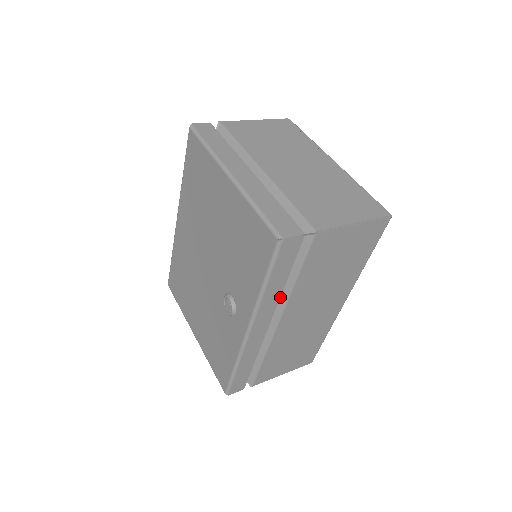
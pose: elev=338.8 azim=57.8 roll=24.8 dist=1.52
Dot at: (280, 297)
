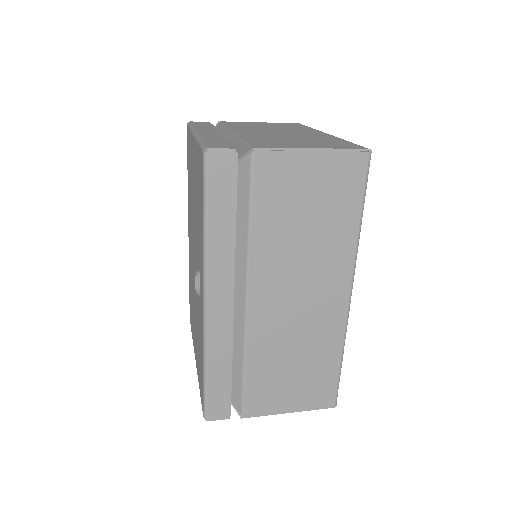
Dot at: (240, 257)
